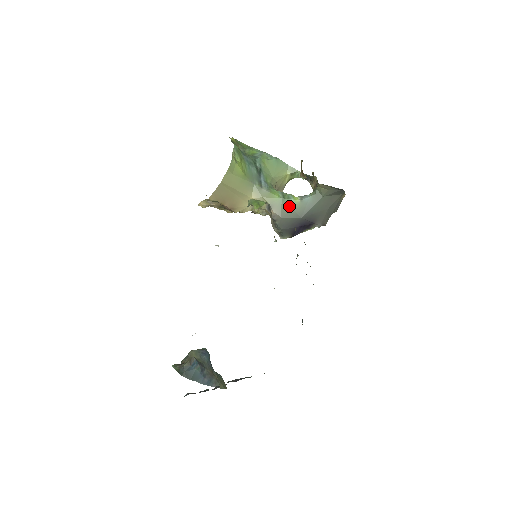
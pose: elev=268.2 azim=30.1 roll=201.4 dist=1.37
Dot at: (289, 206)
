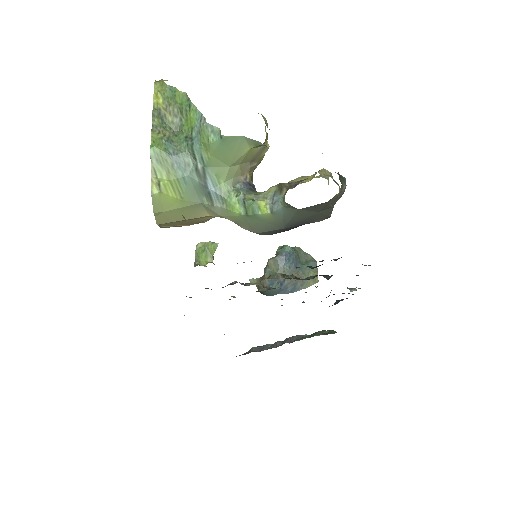
Dot at: (259, 221)
